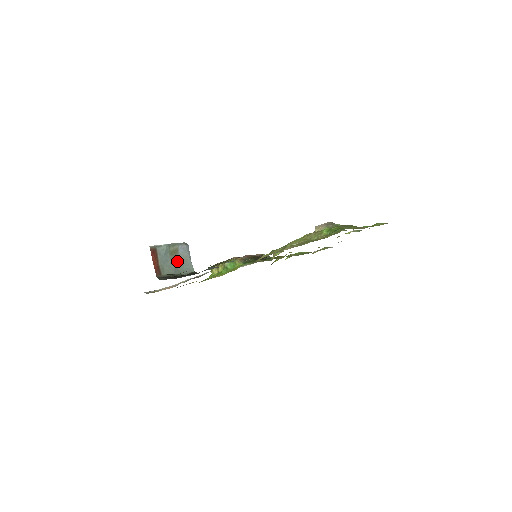
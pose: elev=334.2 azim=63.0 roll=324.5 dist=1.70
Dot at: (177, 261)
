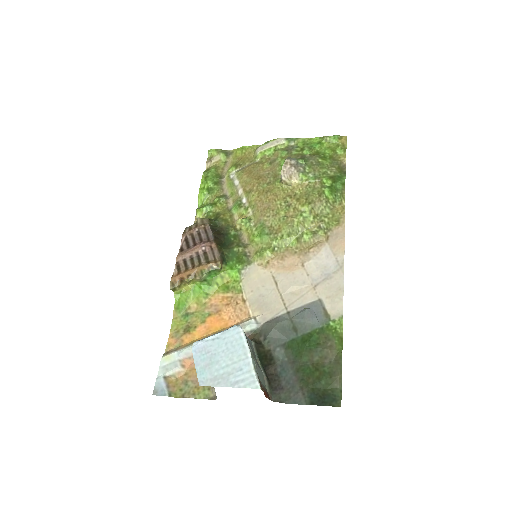
Dot at: (253, 358)
